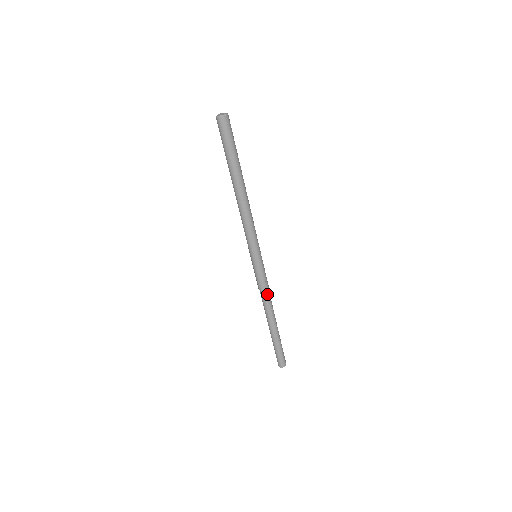
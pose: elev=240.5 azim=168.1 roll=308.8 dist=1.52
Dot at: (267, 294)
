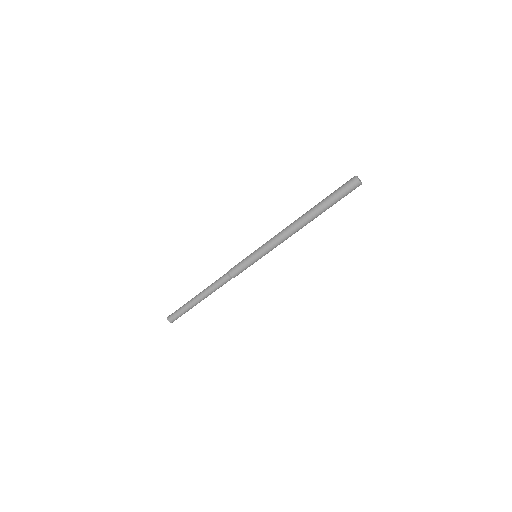
Dot at: (228, 279)
